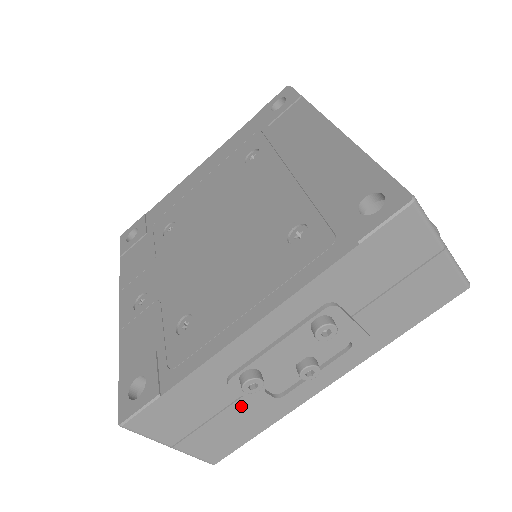
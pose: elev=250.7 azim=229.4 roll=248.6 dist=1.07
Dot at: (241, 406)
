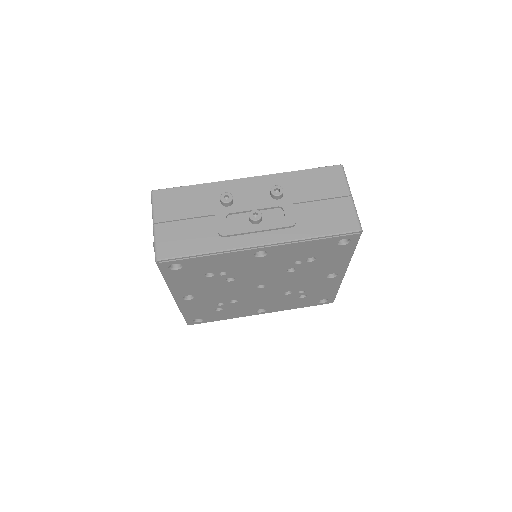
Dot at: (207, 222)
